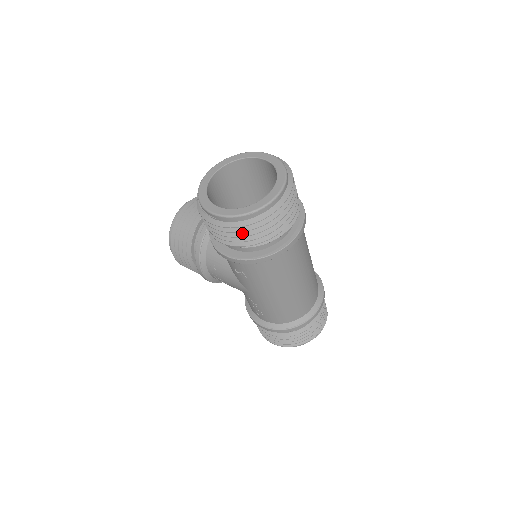
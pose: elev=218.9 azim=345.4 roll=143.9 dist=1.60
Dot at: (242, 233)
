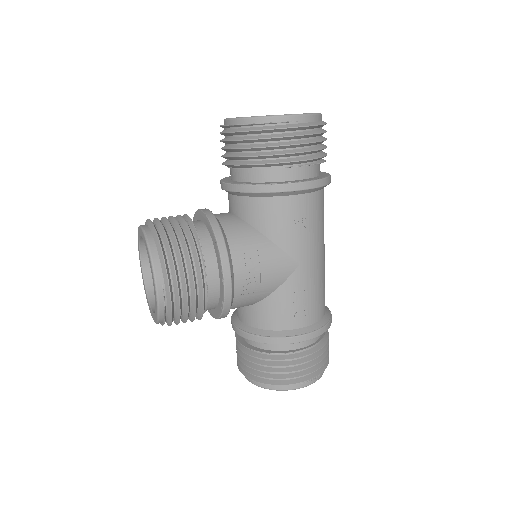
Dot at: (317, 139)
